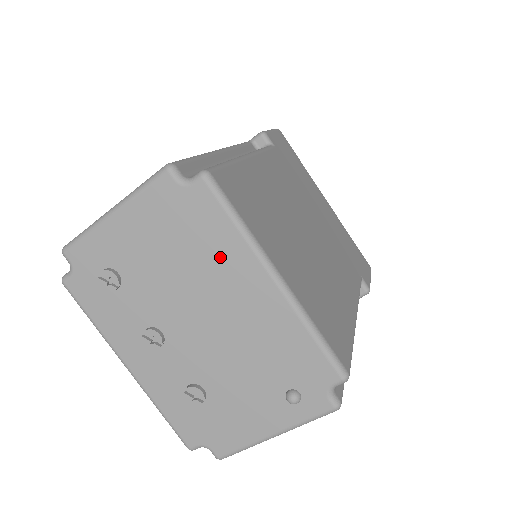
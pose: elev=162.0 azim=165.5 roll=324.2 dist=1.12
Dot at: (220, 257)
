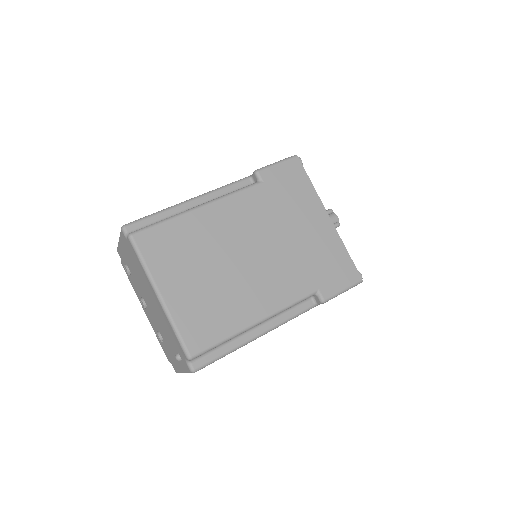
Dot at: (143, 277)
